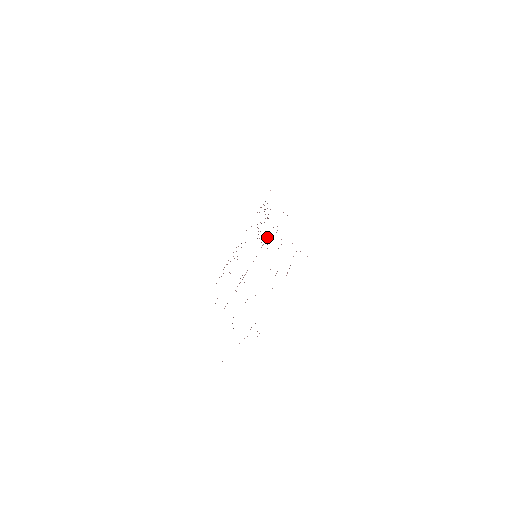
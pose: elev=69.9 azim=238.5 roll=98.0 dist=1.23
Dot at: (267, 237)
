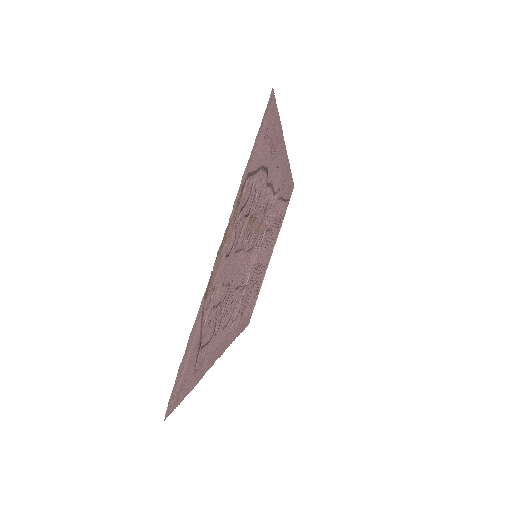
Dot at: (264, 231)
